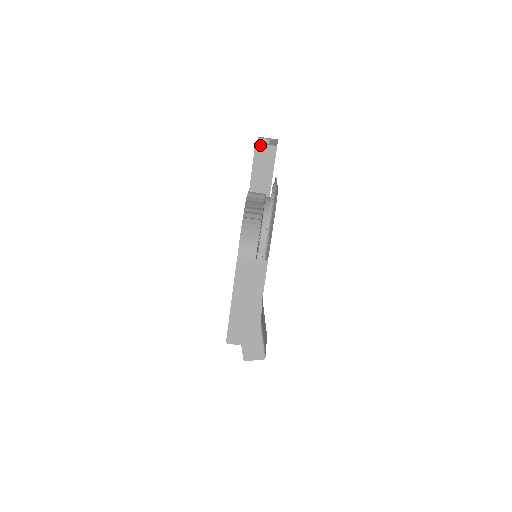
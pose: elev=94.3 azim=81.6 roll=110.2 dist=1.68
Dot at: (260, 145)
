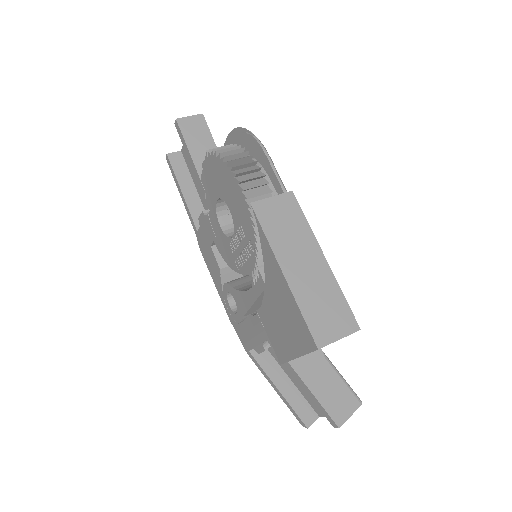
Dot at: (183, 119)
